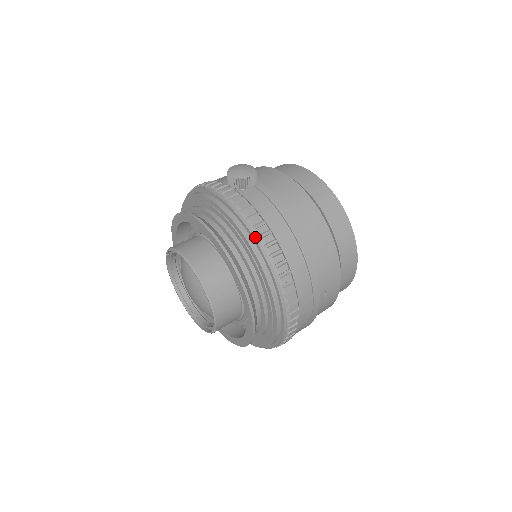
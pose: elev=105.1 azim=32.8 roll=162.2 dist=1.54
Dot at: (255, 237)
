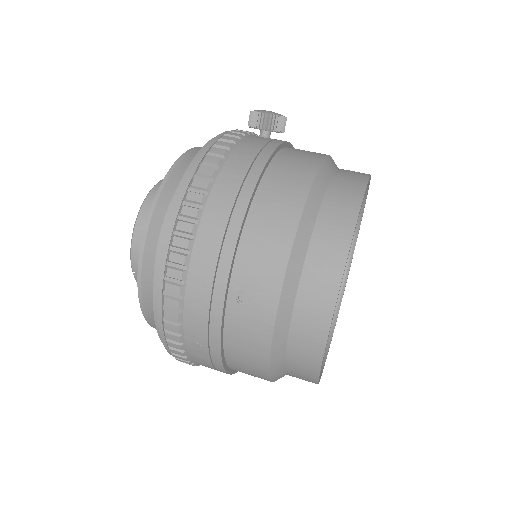
Dot at: (203, 153)
